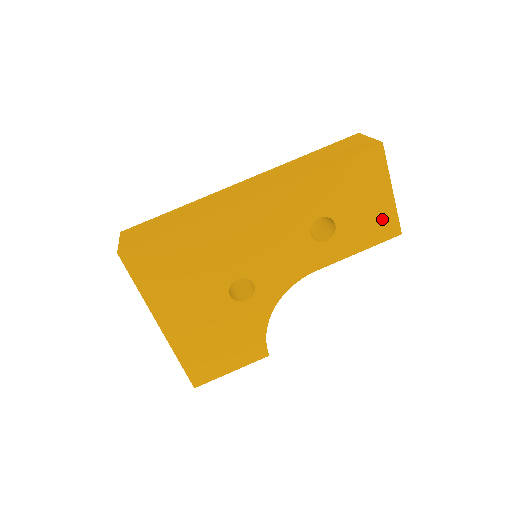
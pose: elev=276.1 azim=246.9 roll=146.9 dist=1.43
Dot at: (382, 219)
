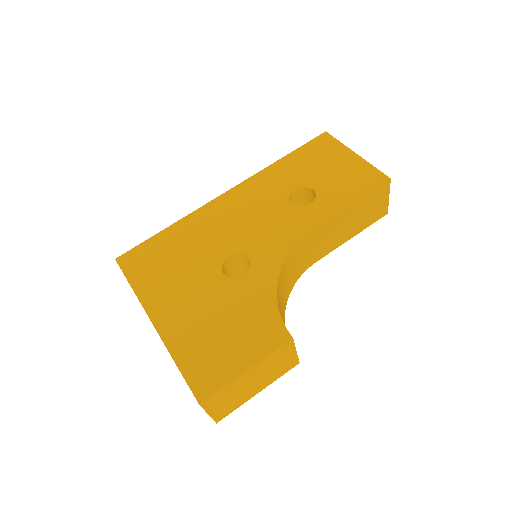
Dot at: (360, 174)
